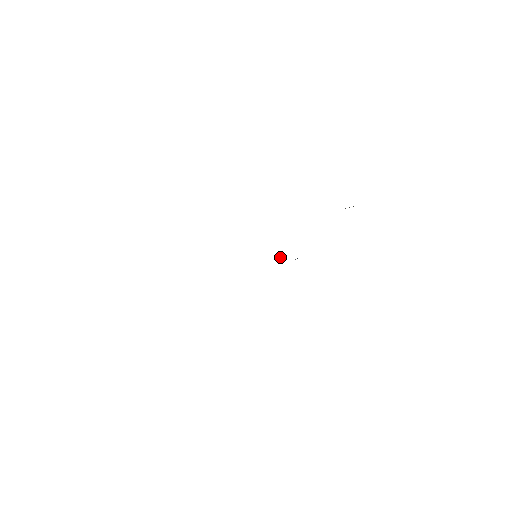
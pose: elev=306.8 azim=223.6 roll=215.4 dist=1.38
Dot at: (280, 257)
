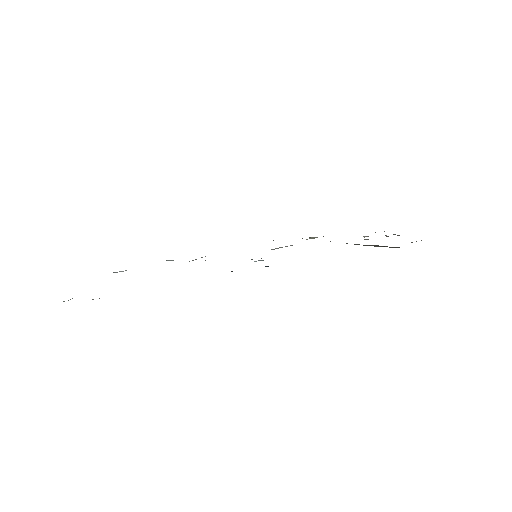
Dot at: (259, 260)
